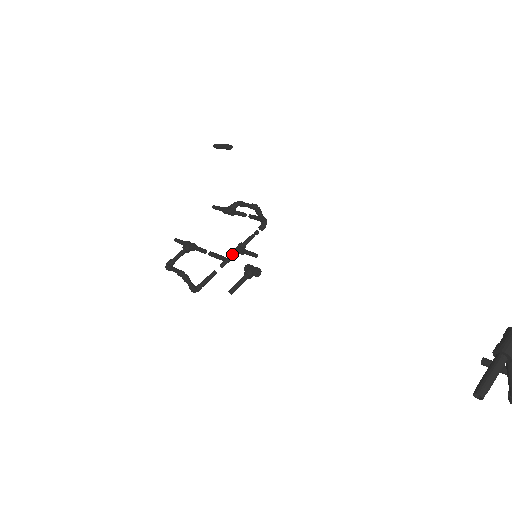
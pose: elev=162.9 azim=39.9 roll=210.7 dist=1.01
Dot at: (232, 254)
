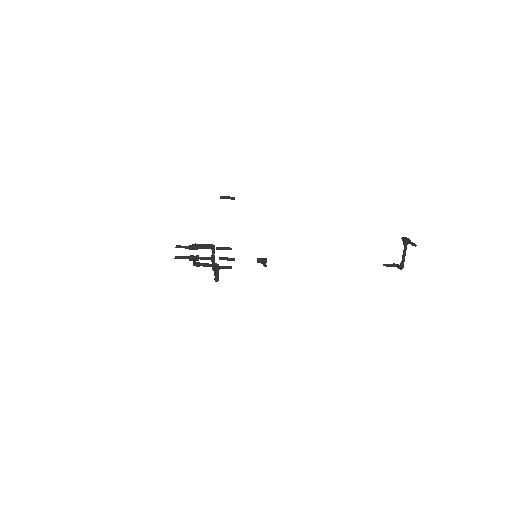
Dot at: occluded
